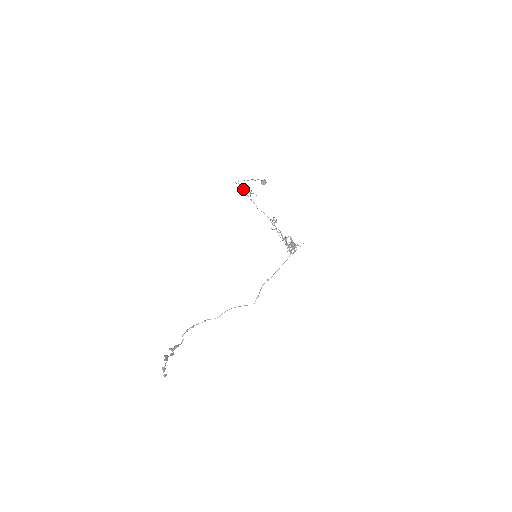
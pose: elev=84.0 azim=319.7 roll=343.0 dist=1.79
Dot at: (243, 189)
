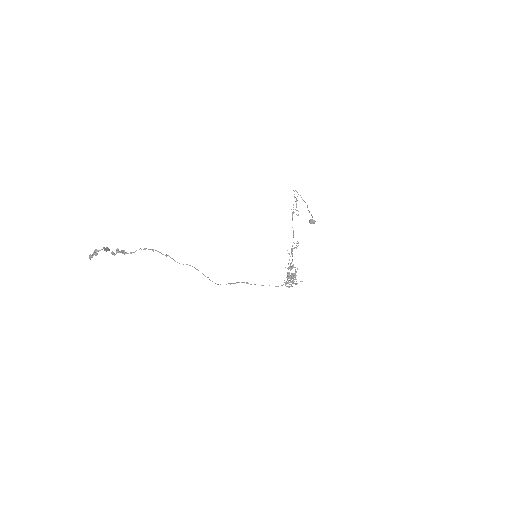
Dot at: occluded
